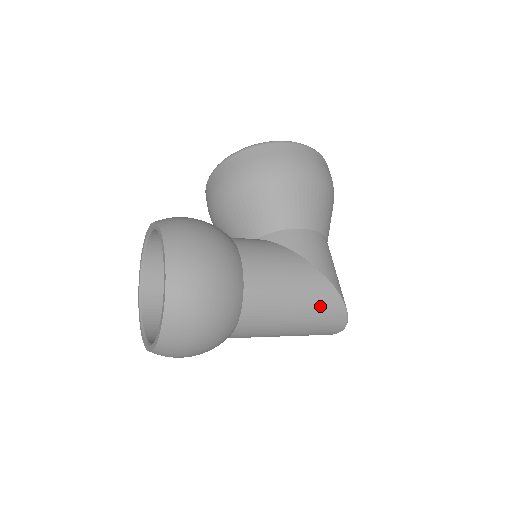
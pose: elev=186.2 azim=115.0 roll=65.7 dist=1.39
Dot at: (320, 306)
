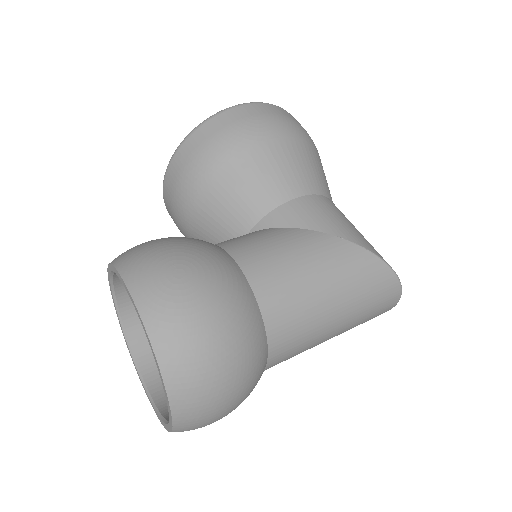
Dot at: (361, 281)
